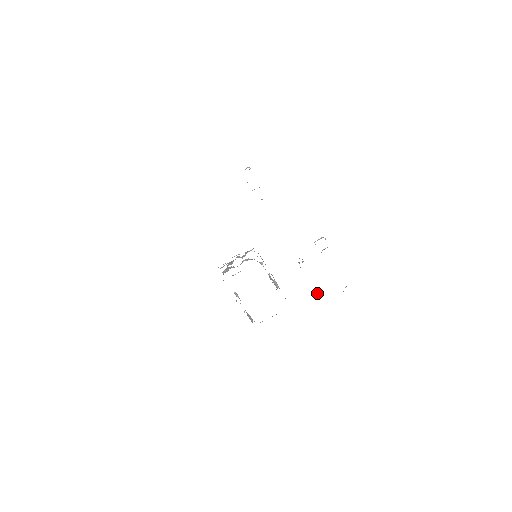
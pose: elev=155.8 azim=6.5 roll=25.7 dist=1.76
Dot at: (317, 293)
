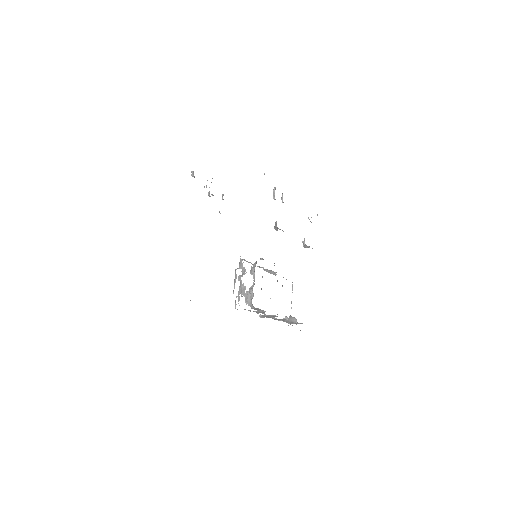
Dot at: (303, 243)
